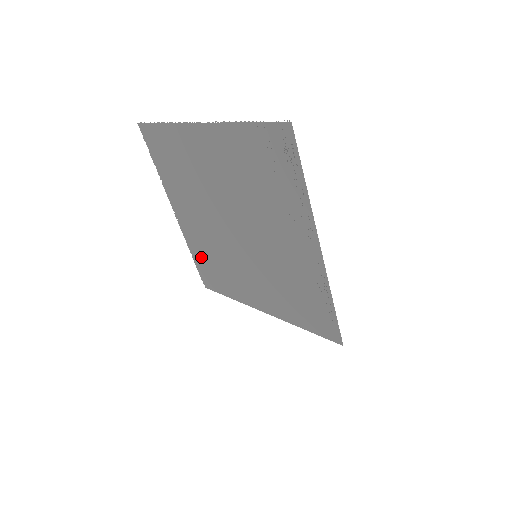
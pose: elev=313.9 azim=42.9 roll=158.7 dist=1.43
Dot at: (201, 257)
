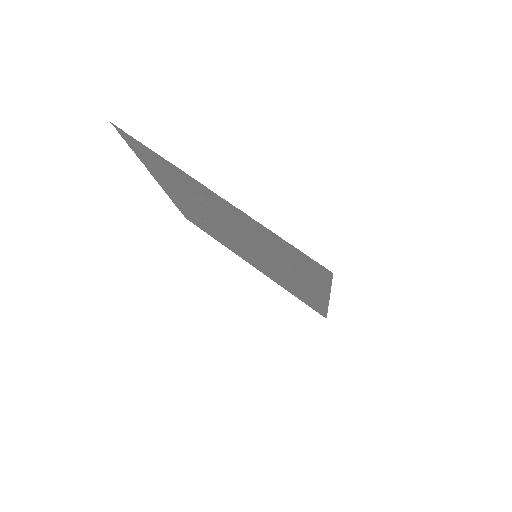
Dot at: (186, 211)
